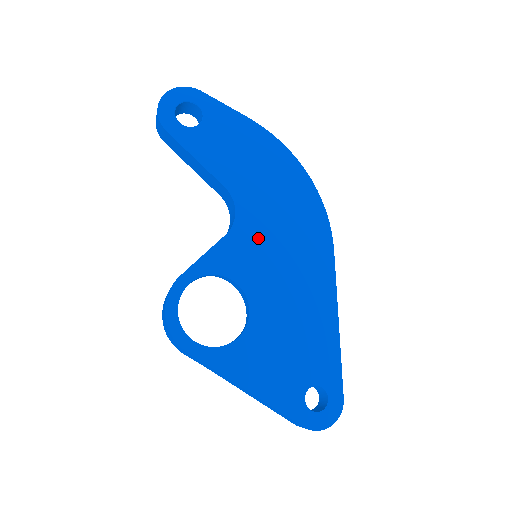
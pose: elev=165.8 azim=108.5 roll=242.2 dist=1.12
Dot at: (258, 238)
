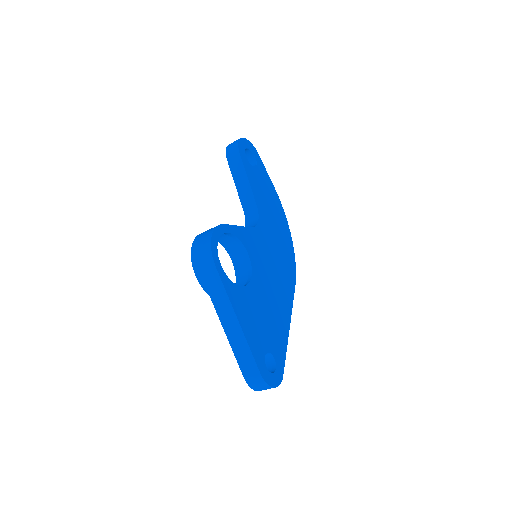
Dot at: (264, 245)
